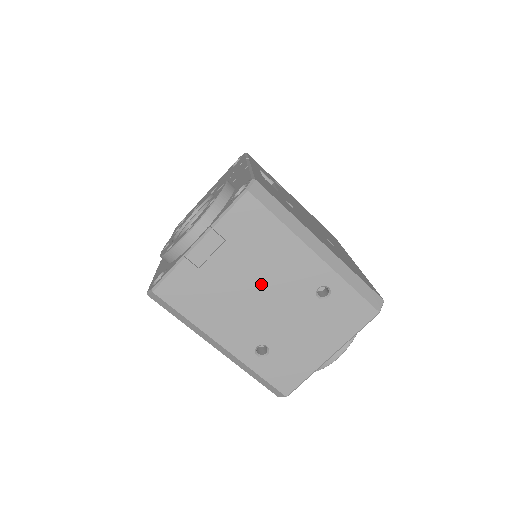
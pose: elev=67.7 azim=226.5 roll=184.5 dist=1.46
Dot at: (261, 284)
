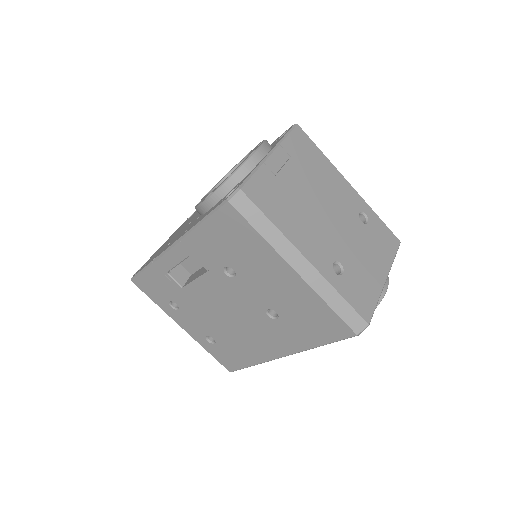
Dot at: (322, 201)
